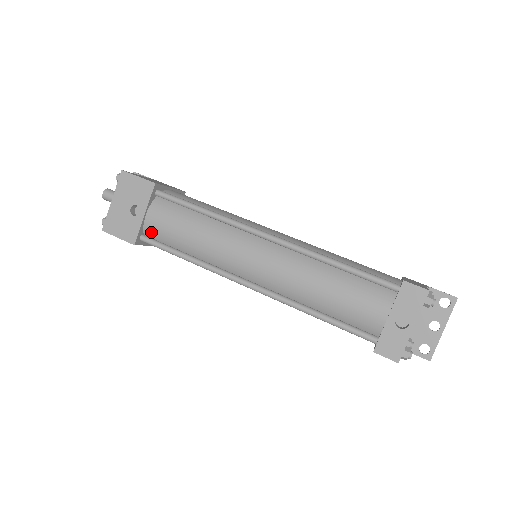
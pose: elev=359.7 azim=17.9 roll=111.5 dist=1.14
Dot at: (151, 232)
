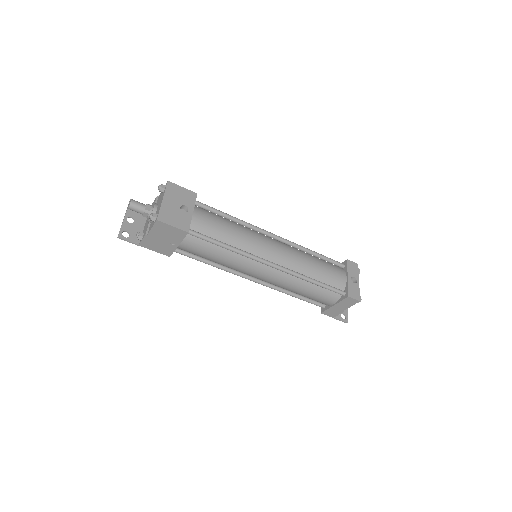
Dot at: (196, 227)
